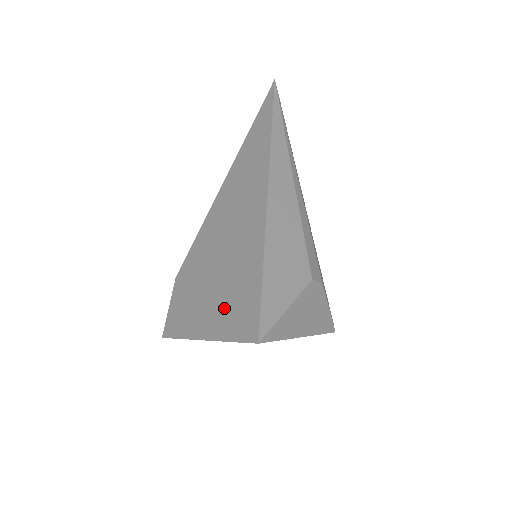
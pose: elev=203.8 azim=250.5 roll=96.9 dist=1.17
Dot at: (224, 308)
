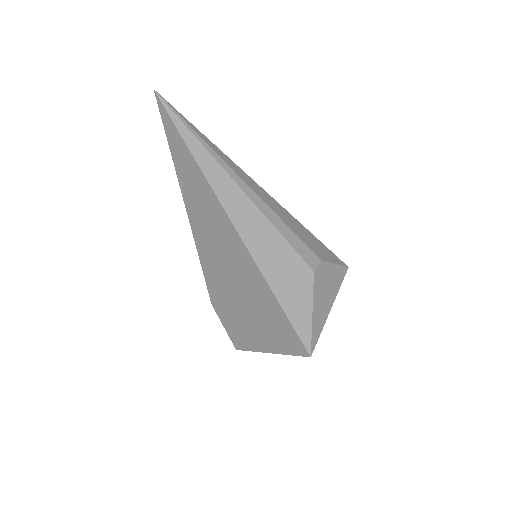
Dot at: (268, 331)
